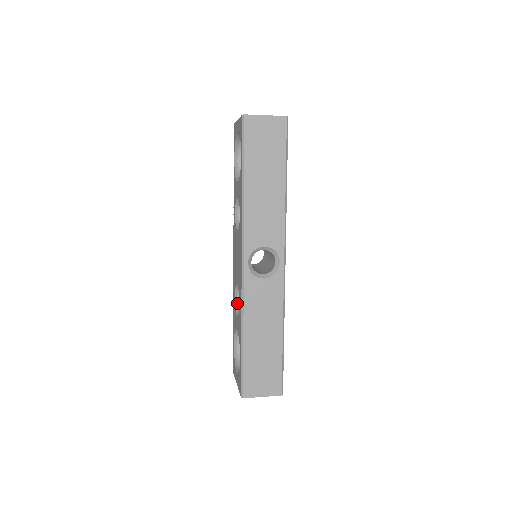
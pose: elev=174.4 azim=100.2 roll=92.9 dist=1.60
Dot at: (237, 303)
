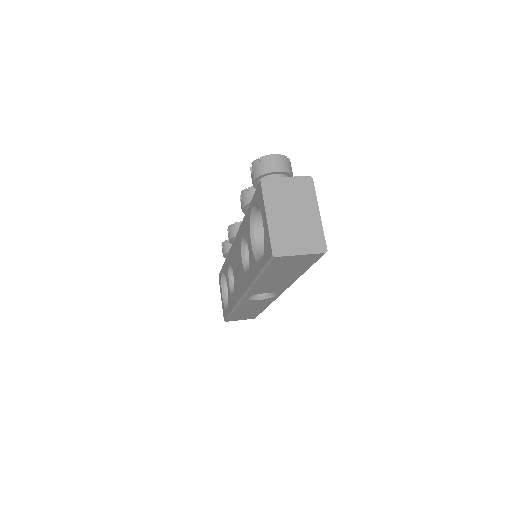
Dot at: (230, 269)
